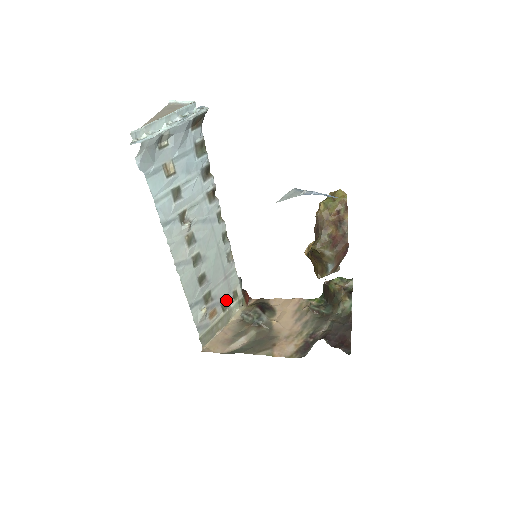
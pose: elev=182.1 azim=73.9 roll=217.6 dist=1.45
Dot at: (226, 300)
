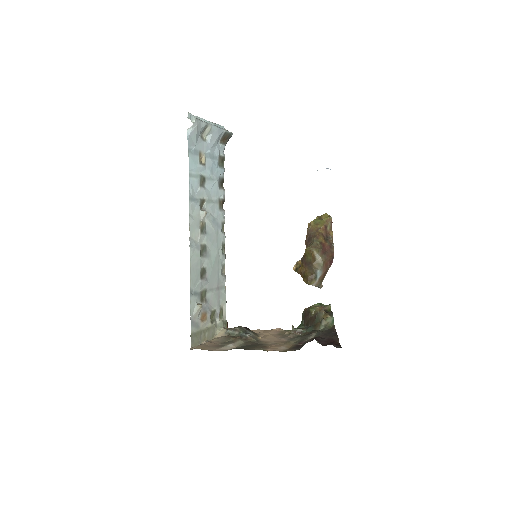
Dot at: (214, 312)
